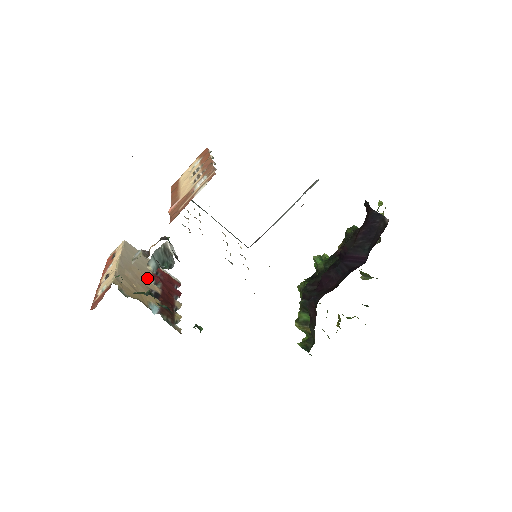
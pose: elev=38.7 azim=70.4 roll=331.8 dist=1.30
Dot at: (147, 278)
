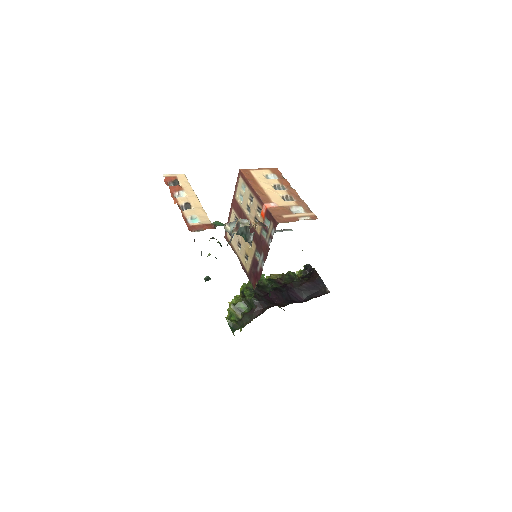
Dot at: occluded
